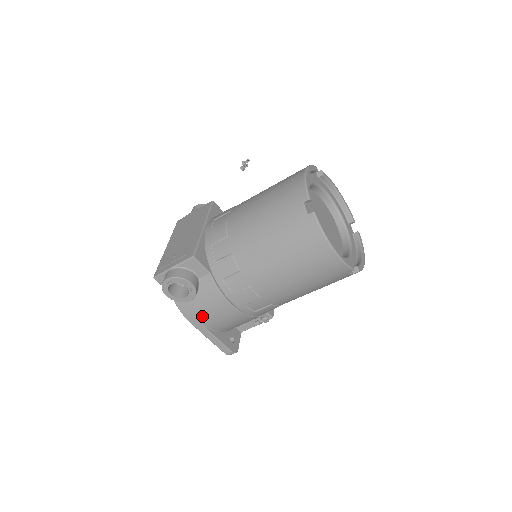
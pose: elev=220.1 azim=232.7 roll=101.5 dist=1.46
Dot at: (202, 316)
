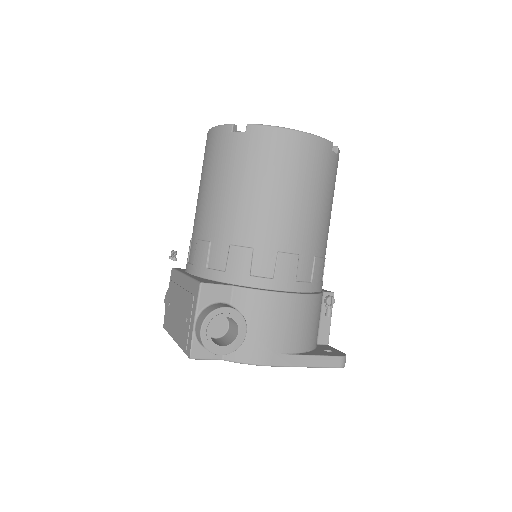
Dot at: (274, 342)
